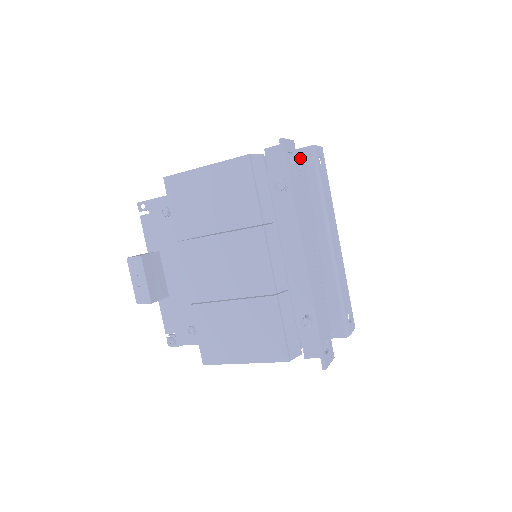
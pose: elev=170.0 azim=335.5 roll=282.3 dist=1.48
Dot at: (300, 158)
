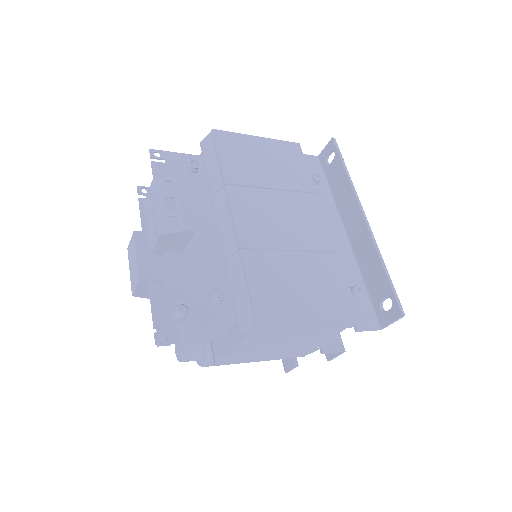
Dot at: occluded
